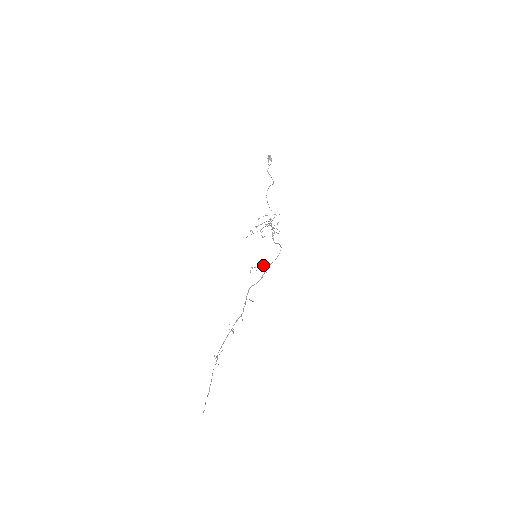
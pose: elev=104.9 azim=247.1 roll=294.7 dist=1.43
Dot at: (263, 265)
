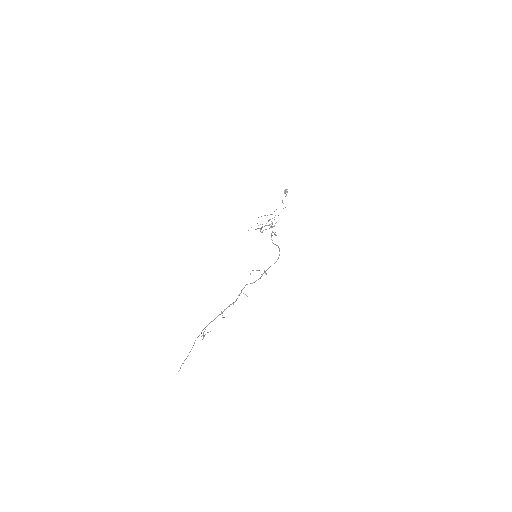
Dot at: occluded
